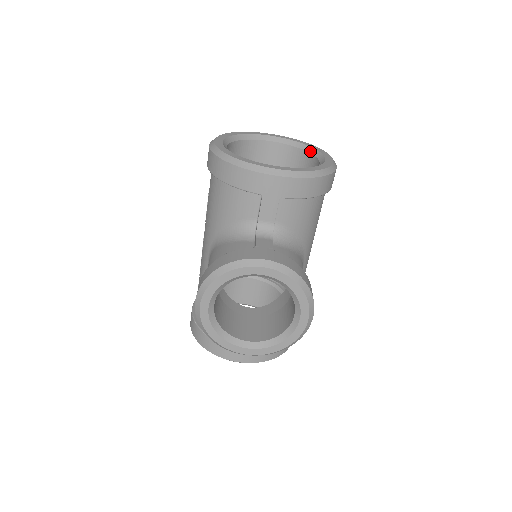
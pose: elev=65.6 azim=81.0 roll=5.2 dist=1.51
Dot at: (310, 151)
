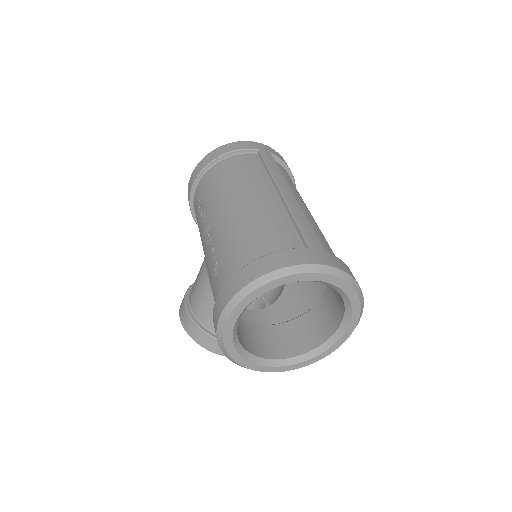
Dot at: (346, 307)
